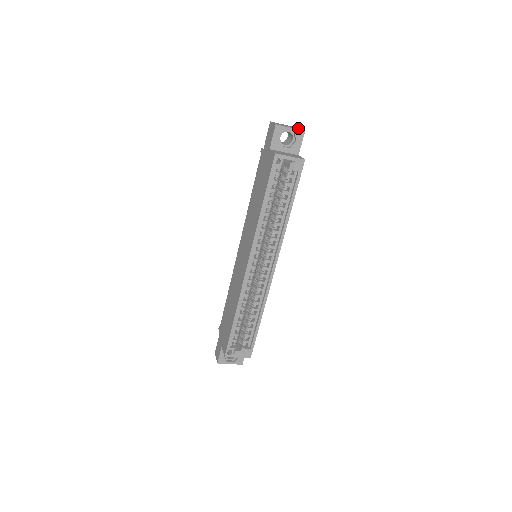
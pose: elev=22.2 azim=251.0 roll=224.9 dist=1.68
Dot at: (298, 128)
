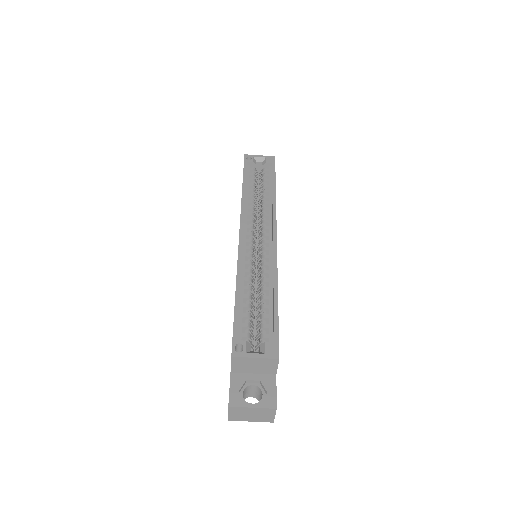
Dot at: occluded
